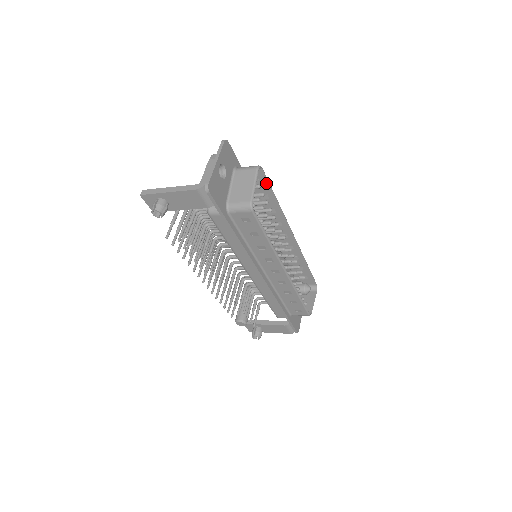
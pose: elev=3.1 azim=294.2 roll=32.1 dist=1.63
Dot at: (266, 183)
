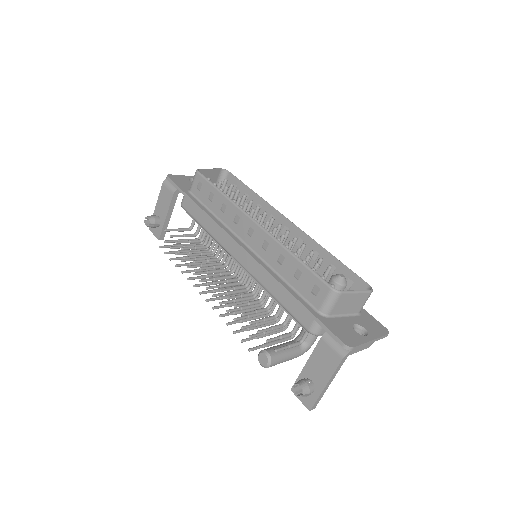
Dot at: (239, 183)
